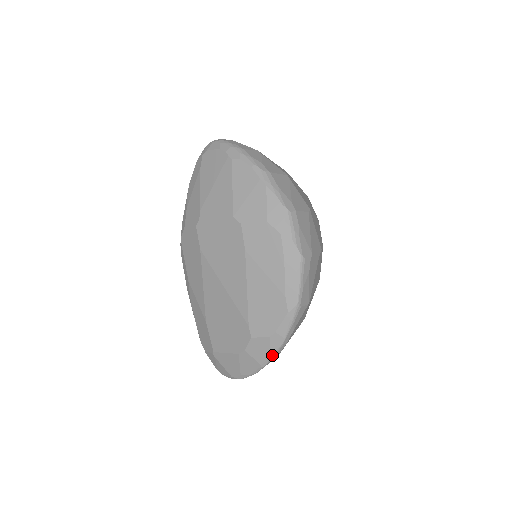
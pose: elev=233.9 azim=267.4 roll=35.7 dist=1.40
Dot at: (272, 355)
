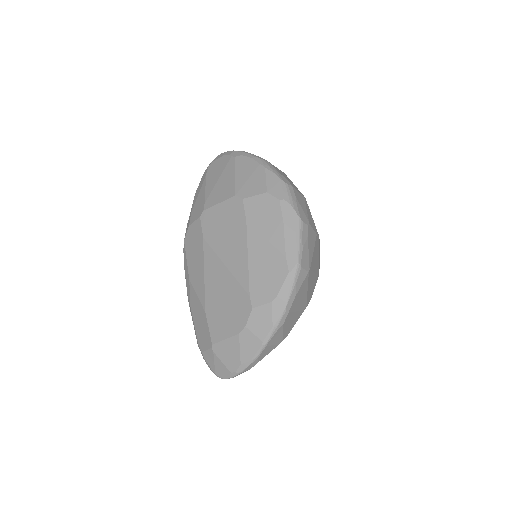
Dot at: (274, 326)
